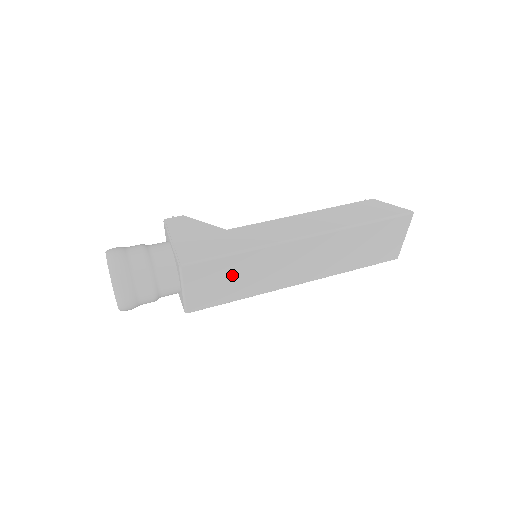
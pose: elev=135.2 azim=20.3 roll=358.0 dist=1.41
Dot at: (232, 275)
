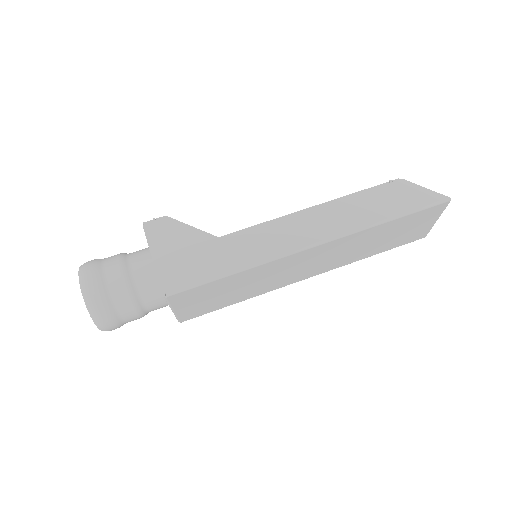
Dot at: (228, 289)
